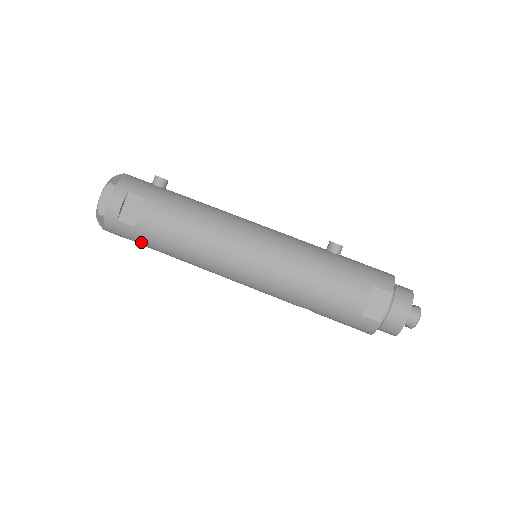
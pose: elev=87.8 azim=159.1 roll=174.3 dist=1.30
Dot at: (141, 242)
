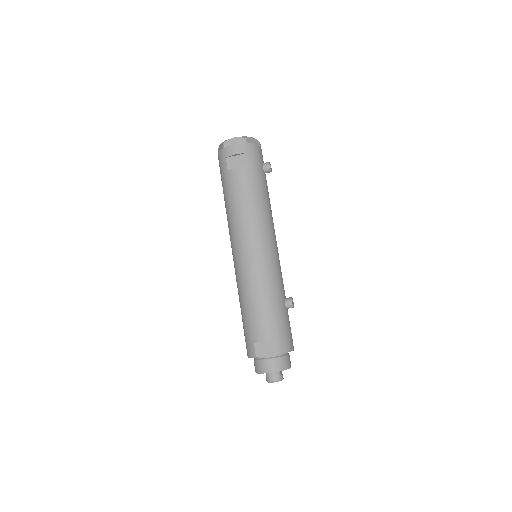
Dot at: (222, 180)
